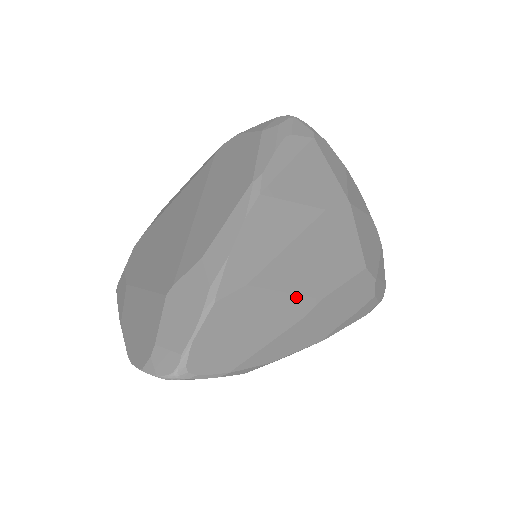
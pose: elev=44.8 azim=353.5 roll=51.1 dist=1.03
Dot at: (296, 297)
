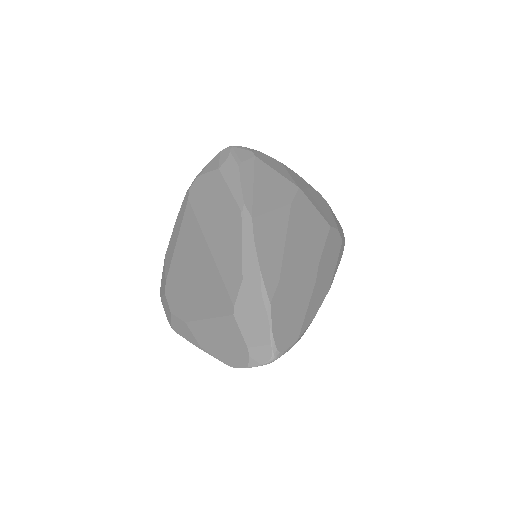
Dot at: (306, 271)
